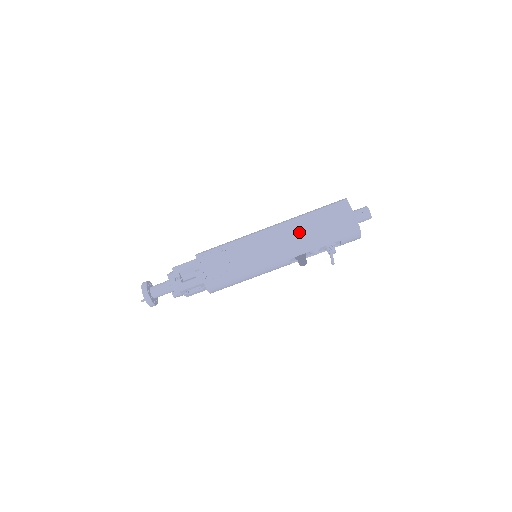
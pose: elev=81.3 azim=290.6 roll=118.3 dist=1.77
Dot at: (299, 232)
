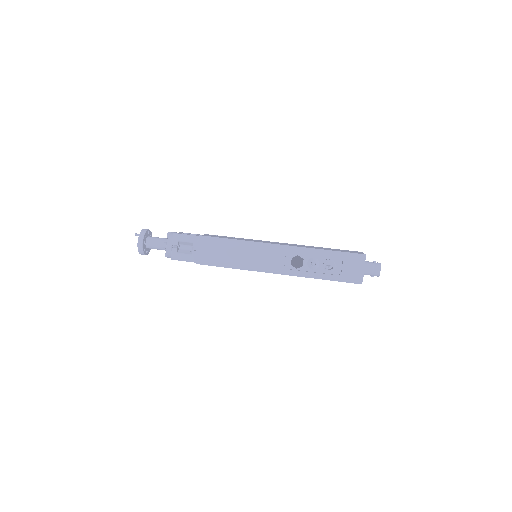
Dot at: (306, 246)
